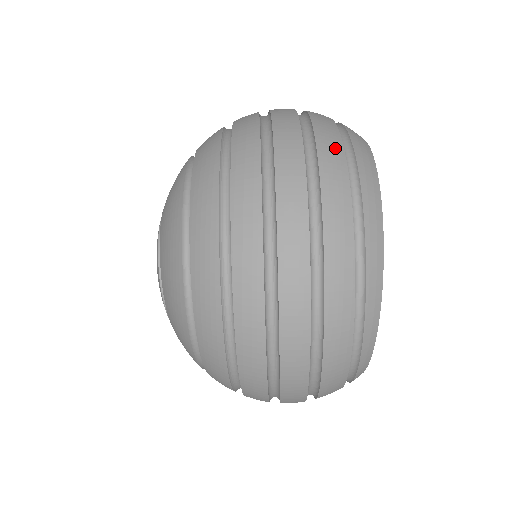
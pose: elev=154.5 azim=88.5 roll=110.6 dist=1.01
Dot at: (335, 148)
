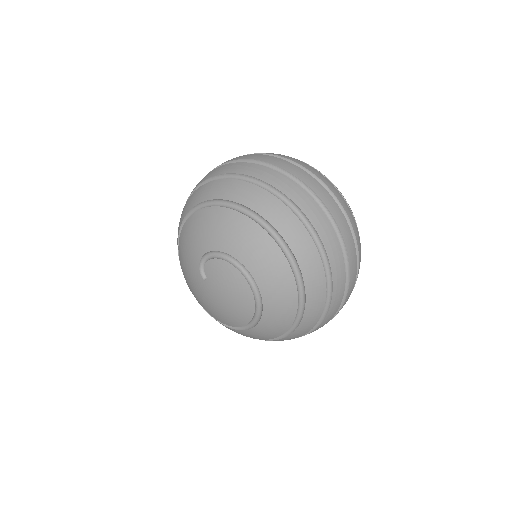
Dot at: (327, 180)
